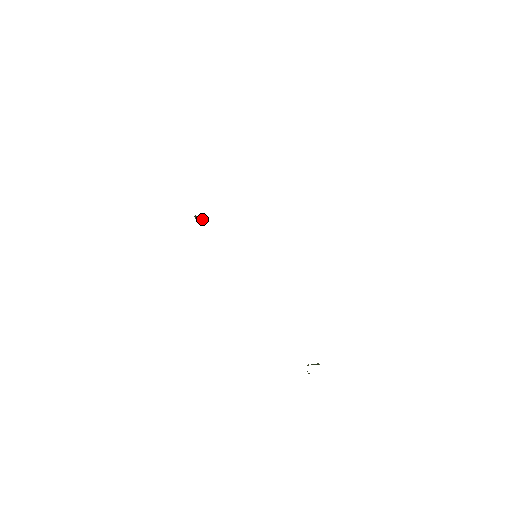
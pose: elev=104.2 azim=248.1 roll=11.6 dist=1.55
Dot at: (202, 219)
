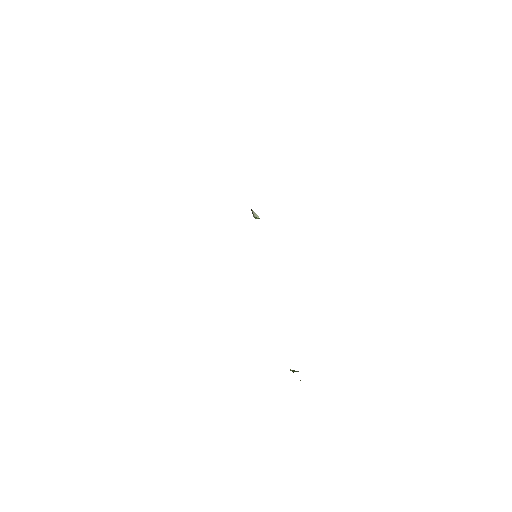
Dot at: (256, 214)
